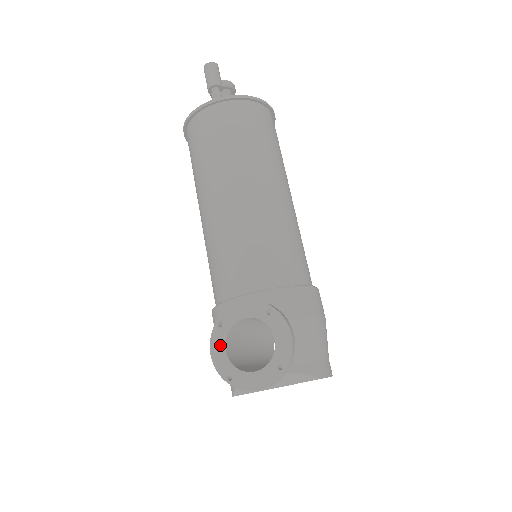
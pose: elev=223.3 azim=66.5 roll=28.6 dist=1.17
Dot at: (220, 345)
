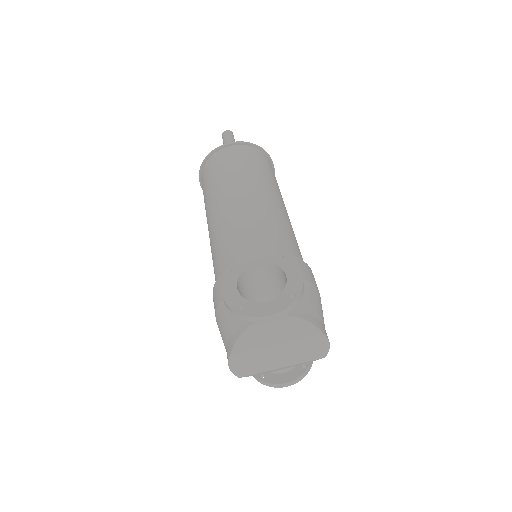
Dot at: (232, 284)
